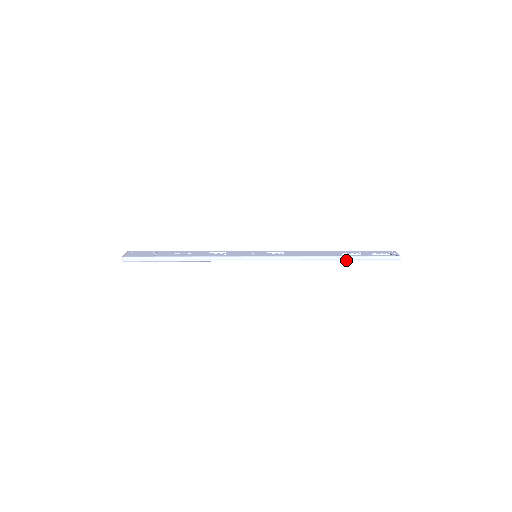
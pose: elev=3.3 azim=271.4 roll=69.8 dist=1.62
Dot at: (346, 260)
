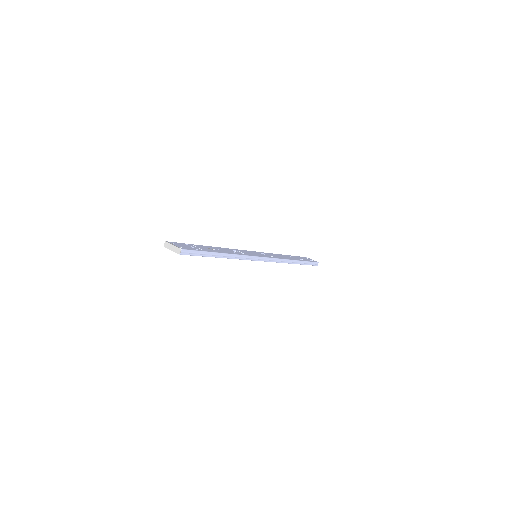
Dot at: (300, 263)
